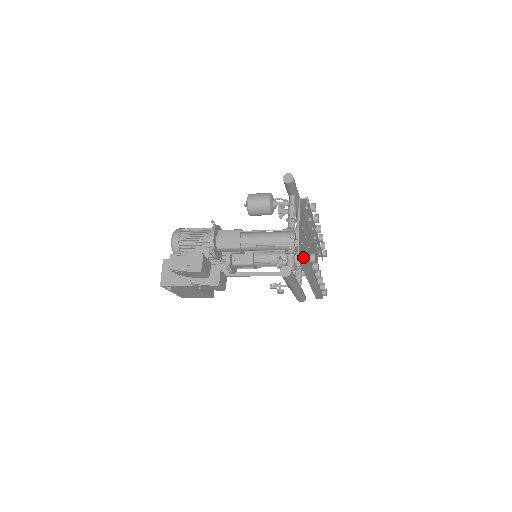
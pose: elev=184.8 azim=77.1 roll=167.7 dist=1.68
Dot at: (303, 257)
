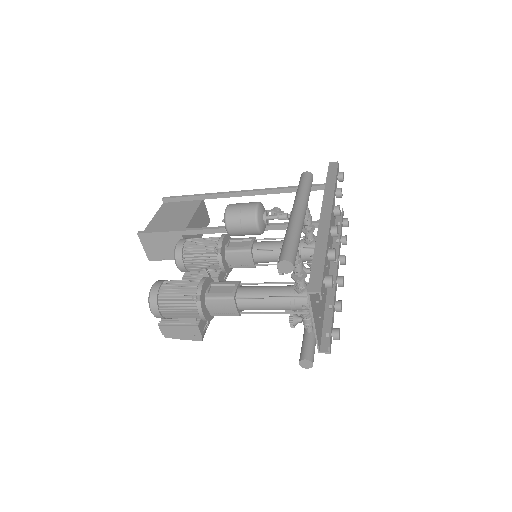
Dot at: (325, 353)
